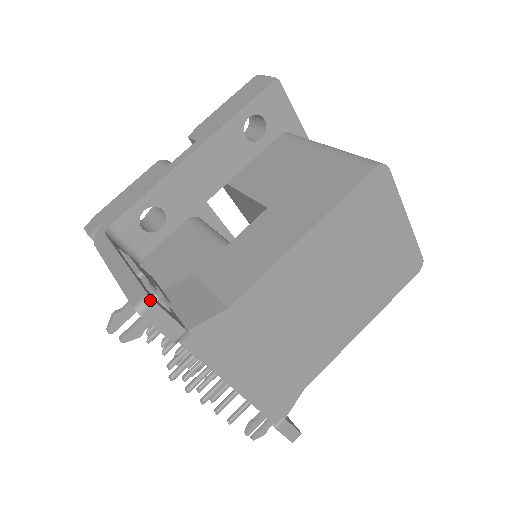
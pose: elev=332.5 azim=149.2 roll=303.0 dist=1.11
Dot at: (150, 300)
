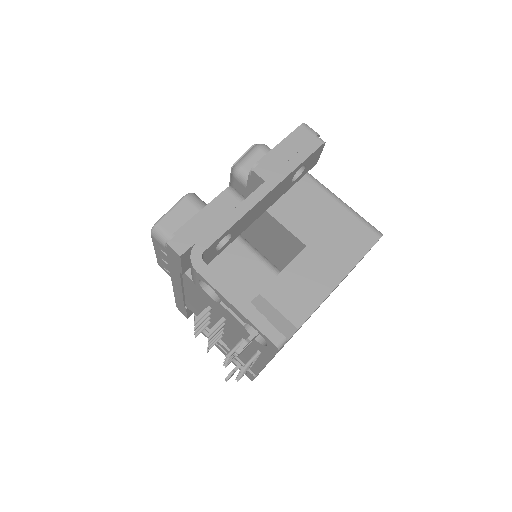
Dot at: (286, 340)
